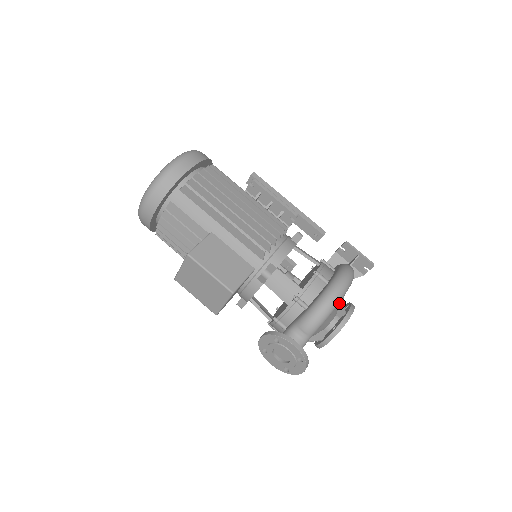
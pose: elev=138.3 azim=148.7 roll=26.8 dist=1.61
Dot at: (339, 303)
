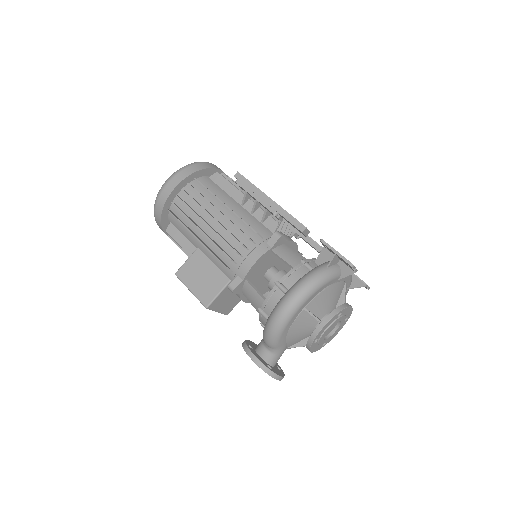
Dot at: (303, 315)
